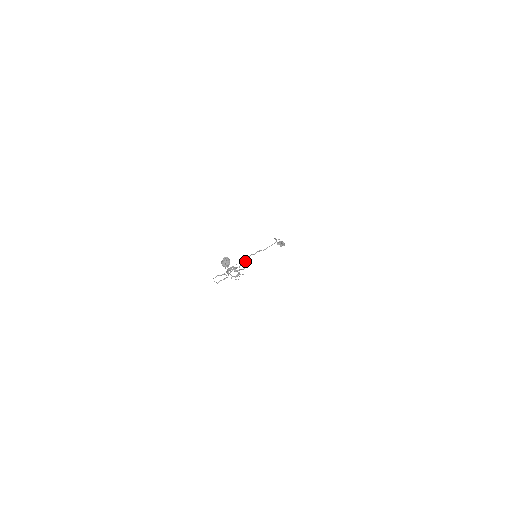
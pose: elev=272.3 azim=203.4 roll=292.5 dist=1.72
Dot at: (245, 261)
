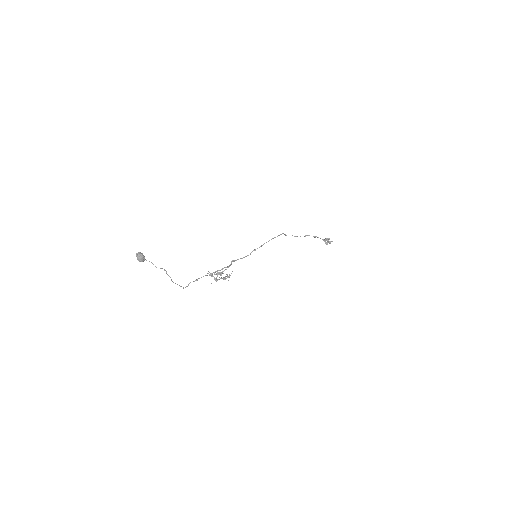
Dot at: (231, 263)
